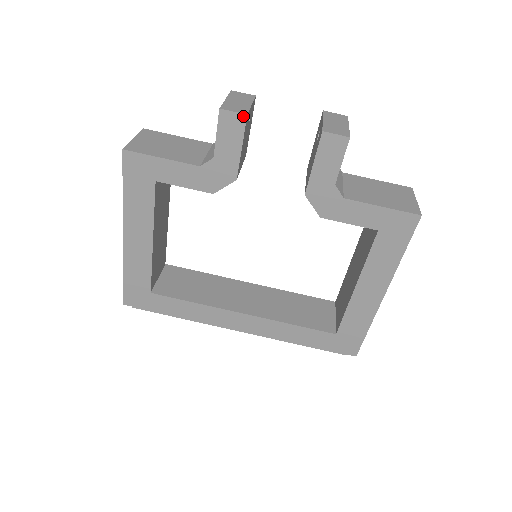
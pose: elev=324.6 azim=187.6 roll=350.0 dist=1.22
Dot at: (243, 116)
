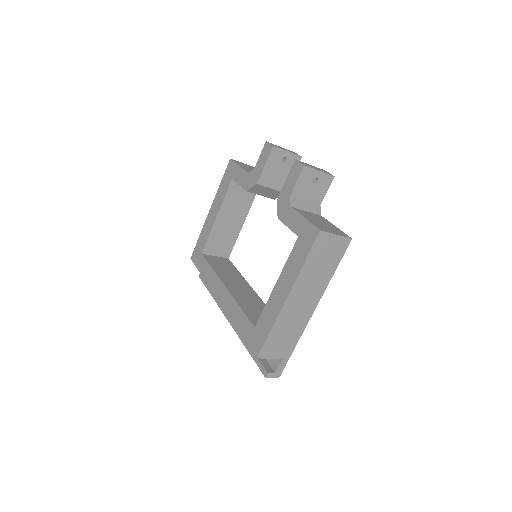
Dot at: (272, 146)
